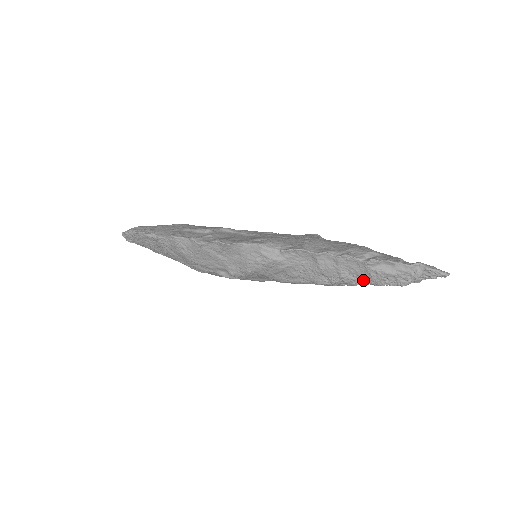
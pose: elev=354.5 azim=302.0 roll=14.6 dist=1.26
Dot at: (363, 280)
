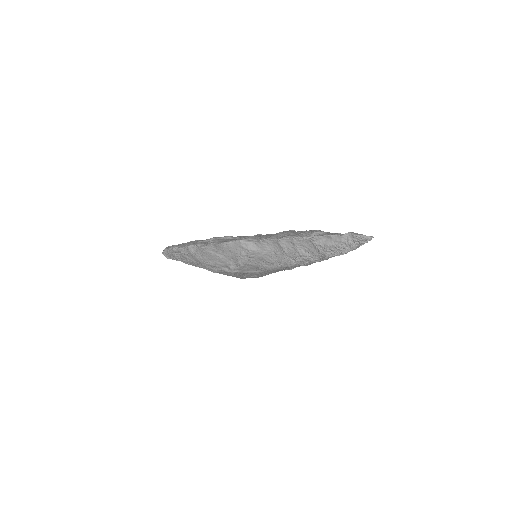
Dot at: (316, 255)
